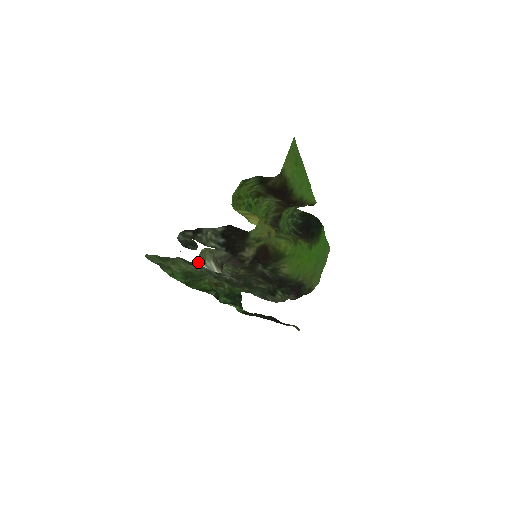
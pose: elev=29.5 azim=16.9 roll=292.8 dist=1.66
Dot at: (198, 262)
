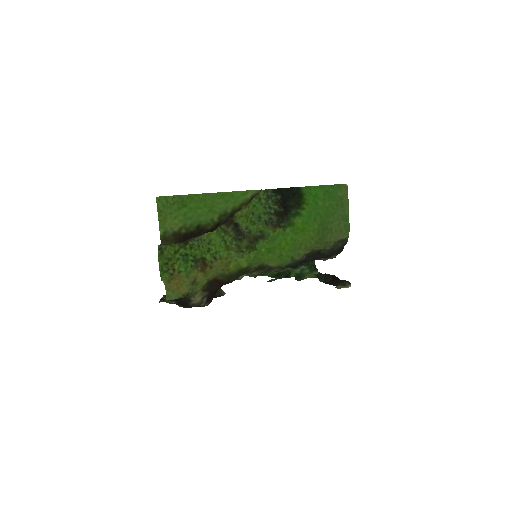
Dot at: occluded
